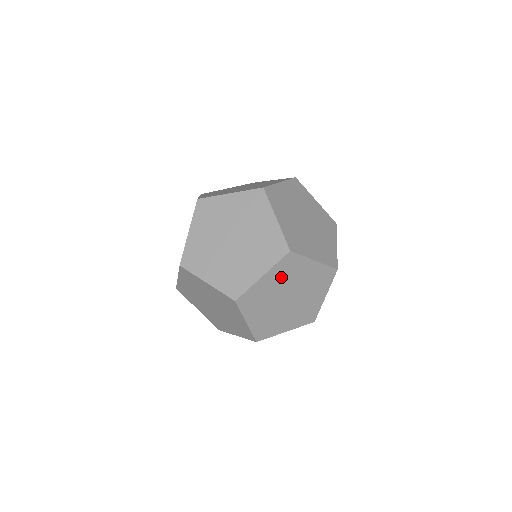
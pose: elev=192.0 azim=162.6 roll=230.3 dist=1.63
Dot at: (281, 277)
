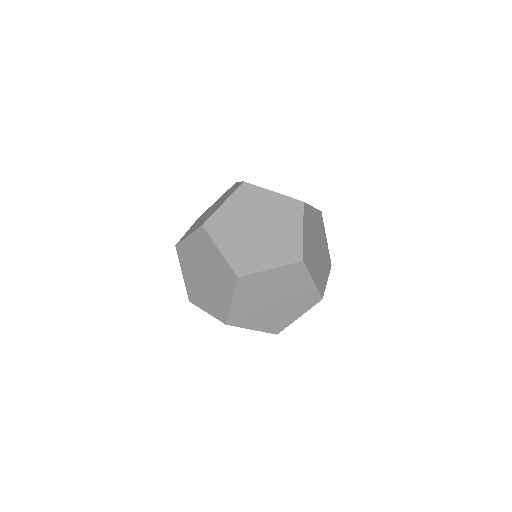
Dot at: occluded
